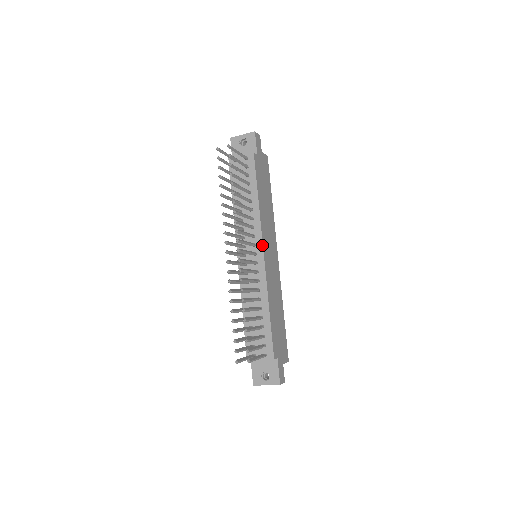
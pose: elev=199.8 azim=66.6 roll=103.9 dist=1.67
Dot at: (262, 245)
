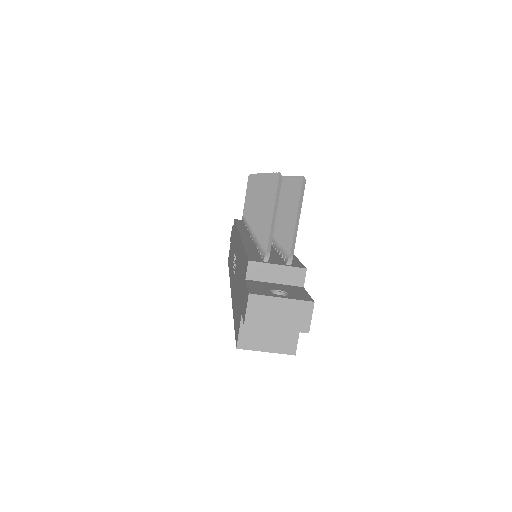
Dot at: occluded
